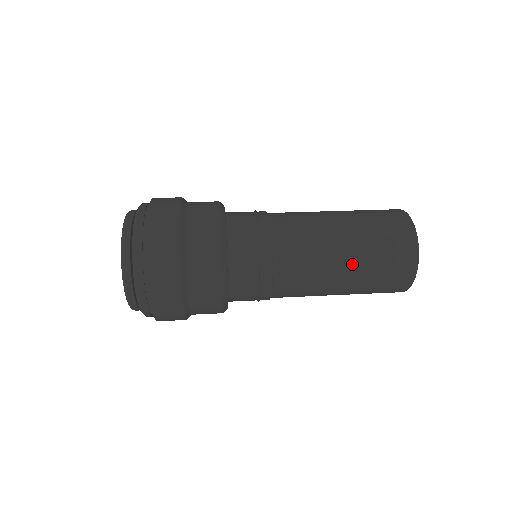
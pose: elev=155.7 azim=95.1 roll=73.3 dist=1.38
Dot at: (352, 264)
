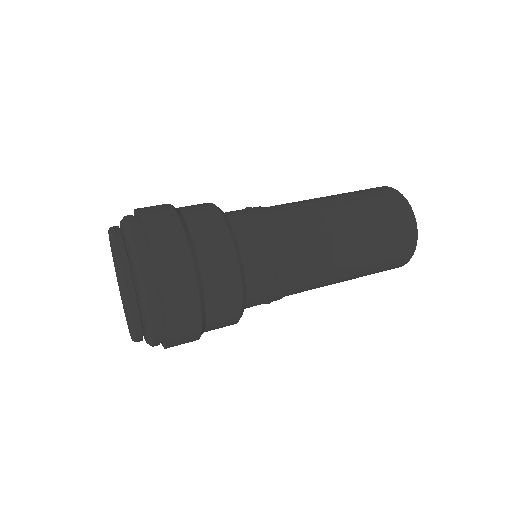
Dot at: (361, 257)
